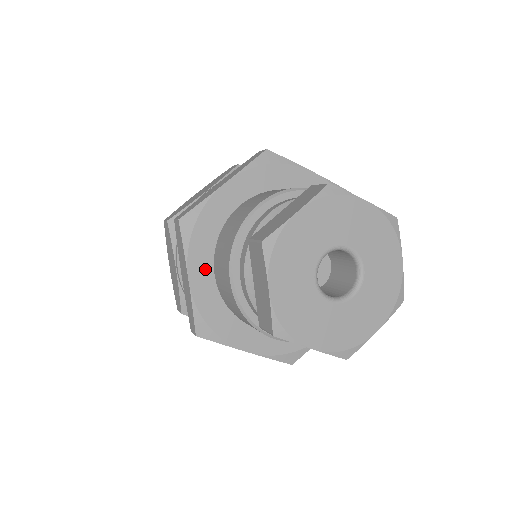
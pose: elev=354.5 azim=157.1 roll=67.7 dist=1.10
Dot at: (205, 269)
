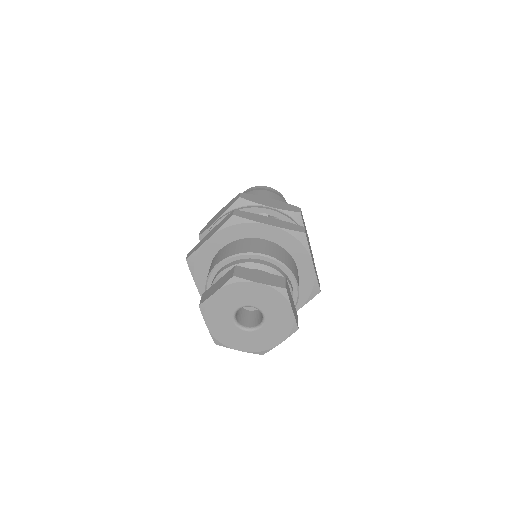
Dot at: (219, 243)
